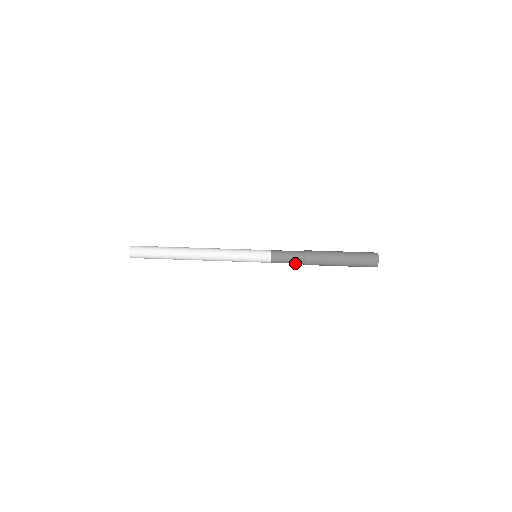
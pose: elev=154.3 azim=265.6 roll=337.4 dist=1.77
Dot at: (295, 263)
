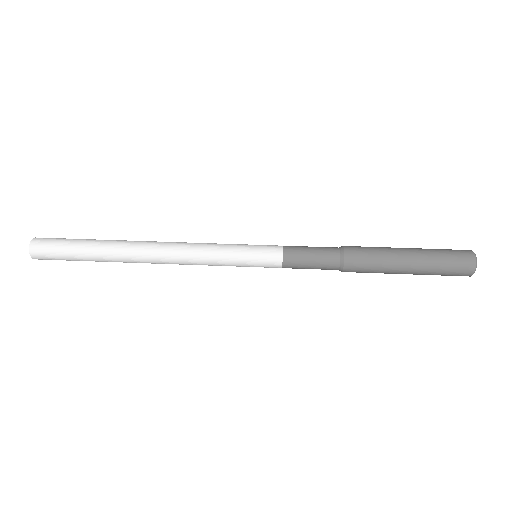
Dot at: (325, 269)
